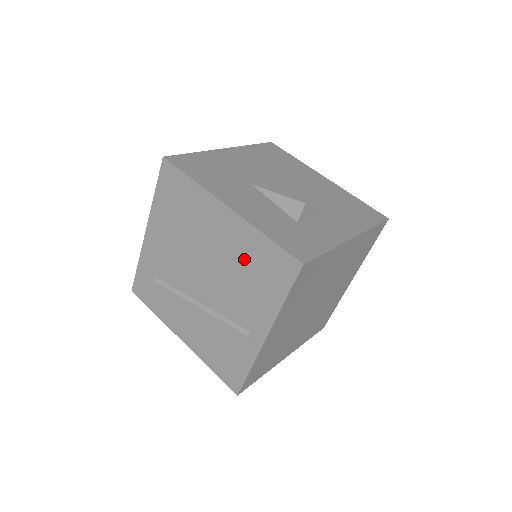
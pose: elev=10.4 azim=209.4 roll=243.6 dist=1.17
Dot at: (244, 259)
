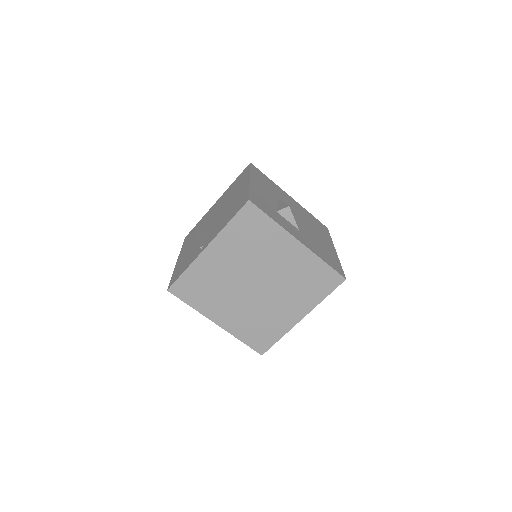
Dot at: (234, 204)
